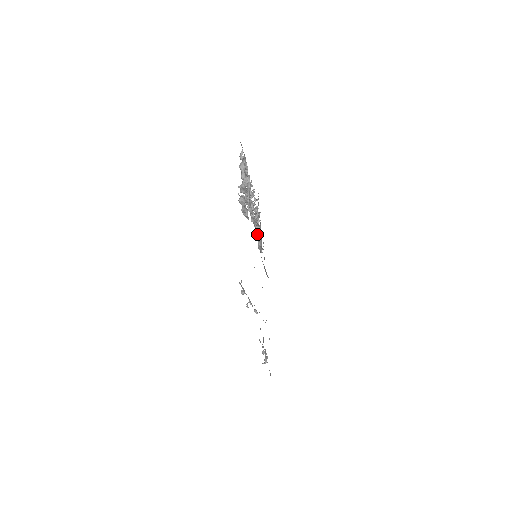
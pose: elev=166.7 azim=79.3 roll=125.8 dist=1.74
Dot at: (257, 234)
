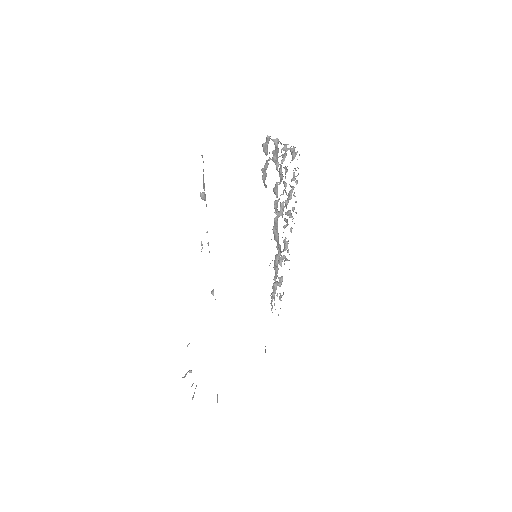
Dot at: (271, 239)
